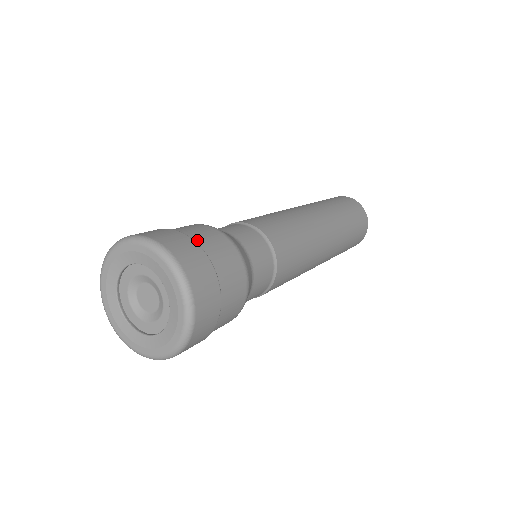
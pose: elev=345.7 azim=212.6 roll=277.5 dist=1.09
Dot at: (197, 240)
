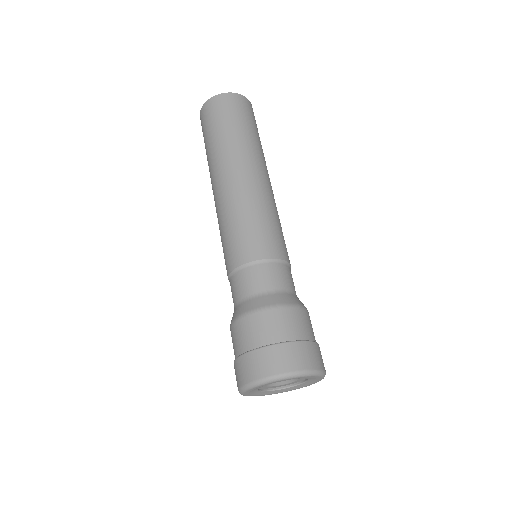
Dot at: (254, 344)
